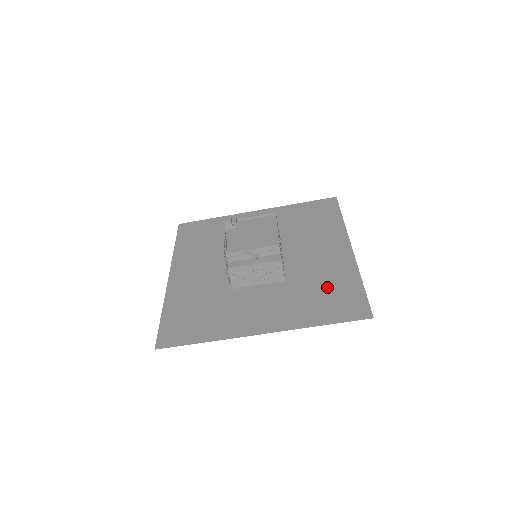
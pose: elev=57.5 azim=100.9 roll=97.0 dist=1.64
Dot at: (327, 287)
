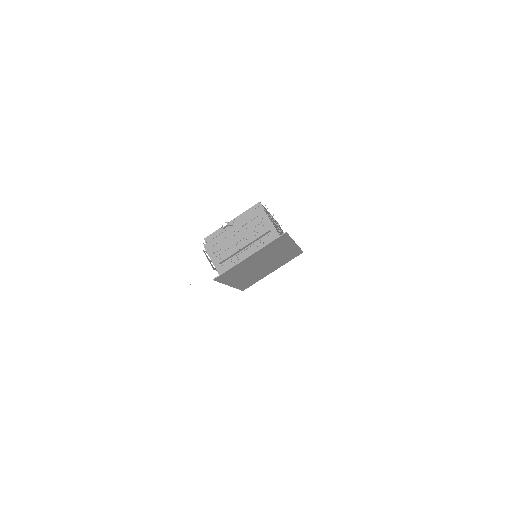
Dot at: occluded
